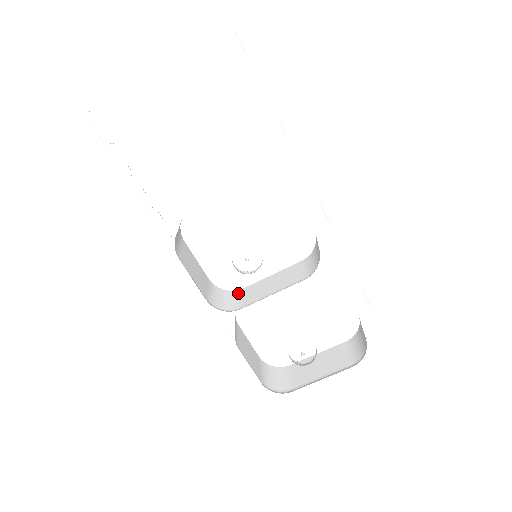
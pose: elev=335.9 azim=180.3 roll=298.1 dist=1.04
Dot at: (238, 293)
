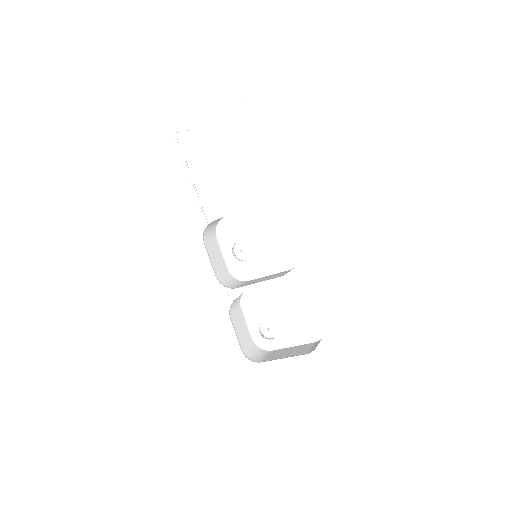
Dot at: (243, 282)
